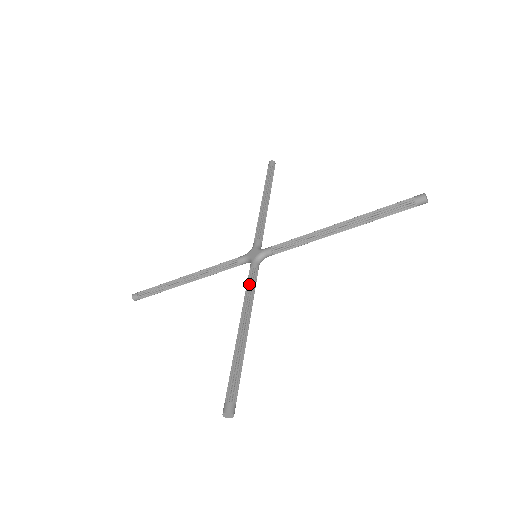
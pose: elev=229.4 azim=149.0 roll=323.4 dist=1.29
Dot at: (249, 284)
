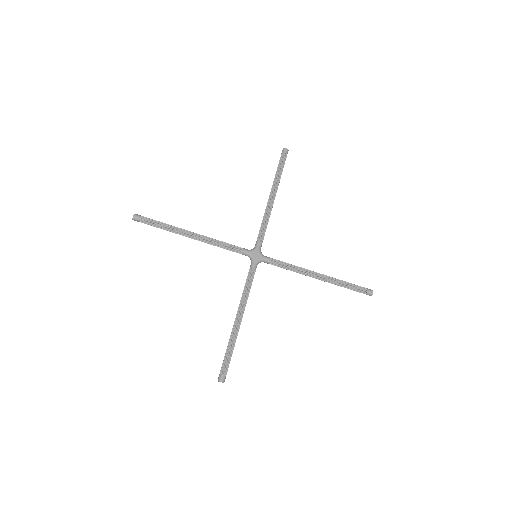
Dot at: (249, 285)
